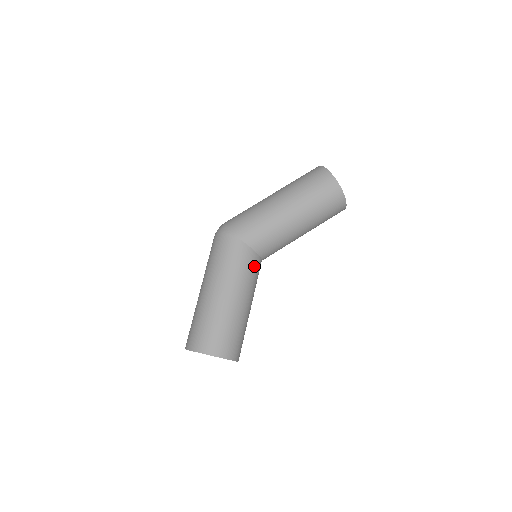
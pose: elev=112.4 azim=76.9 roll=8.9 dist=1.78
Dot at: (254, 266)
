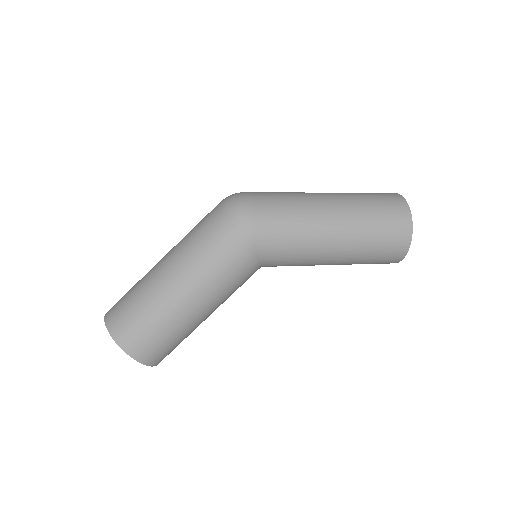
Dot at: (248, 278)
